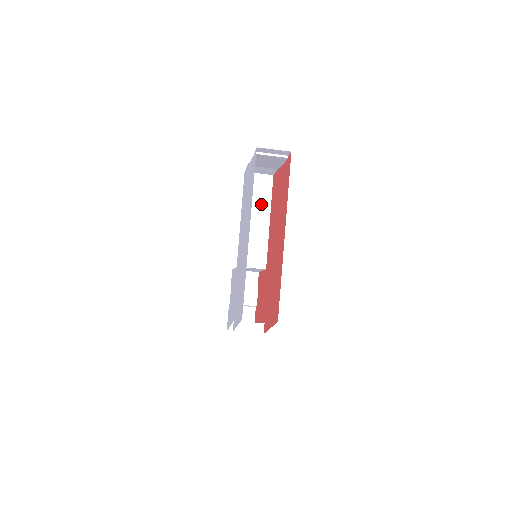
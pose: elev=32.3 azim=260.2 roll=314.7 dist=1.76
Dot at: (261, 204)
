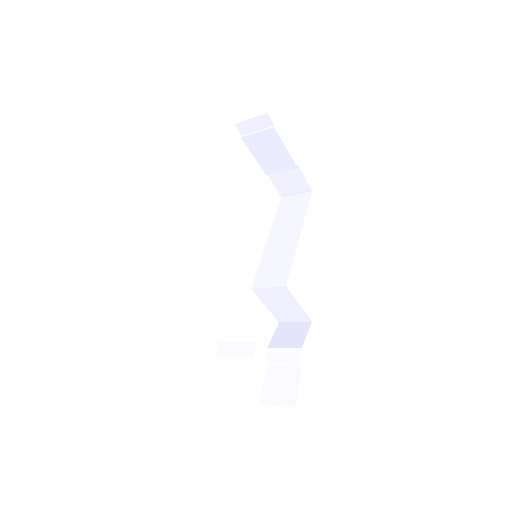
Dot at: (293, 221)
